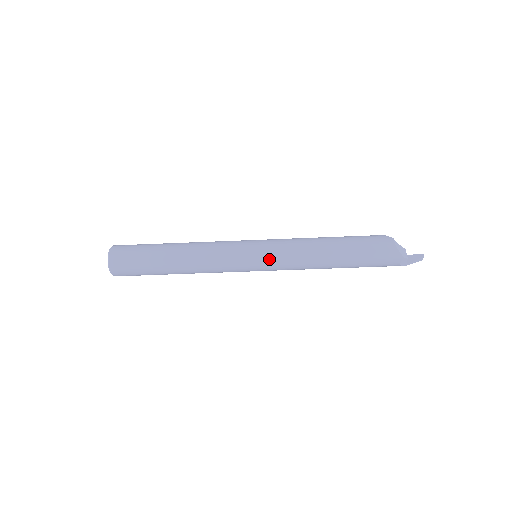
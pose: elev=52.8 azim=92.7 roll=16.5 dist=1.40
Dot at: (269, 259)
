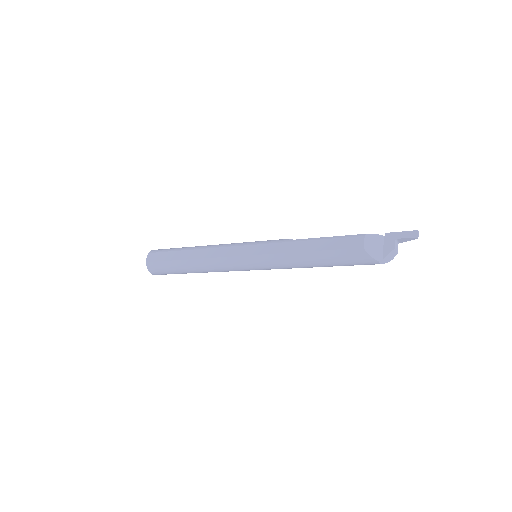
Dot at: occluded
